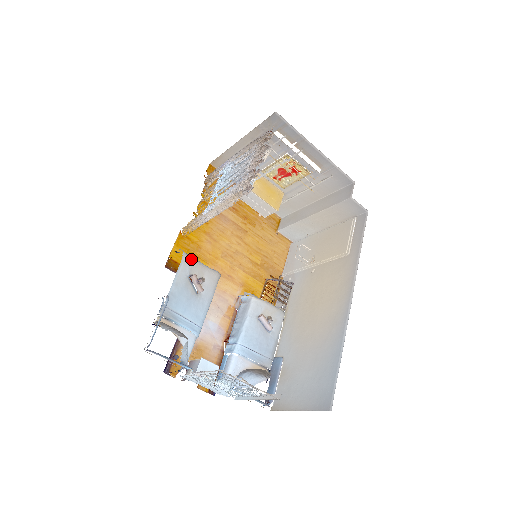
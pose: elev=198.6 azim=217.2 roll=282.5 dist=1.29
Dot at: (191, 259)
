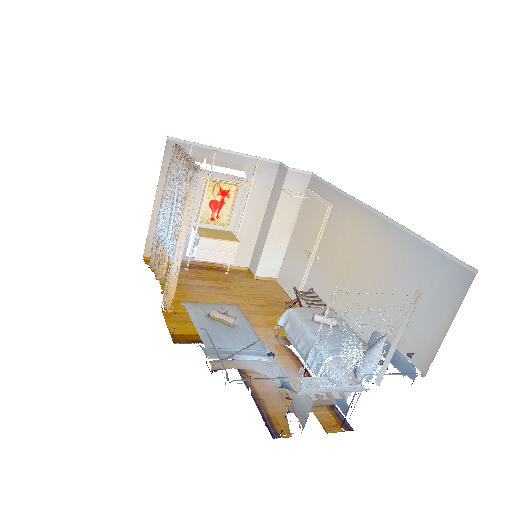
Dot at: (195, 303)
